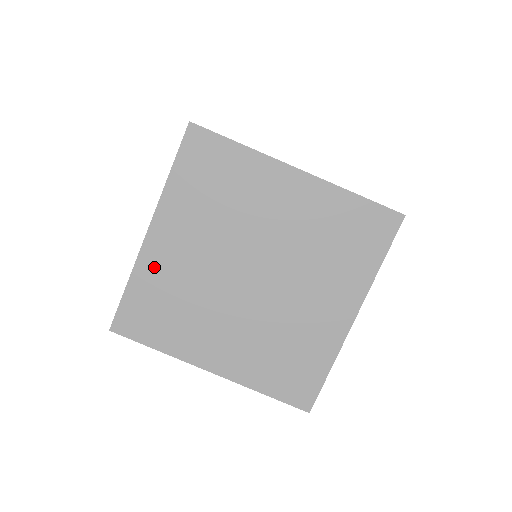
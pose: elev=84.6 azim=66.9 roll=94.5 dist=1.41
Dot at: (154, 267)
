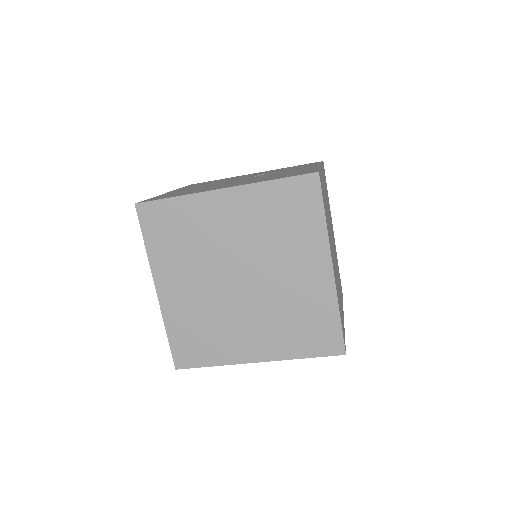
Dot at: (175, 312)
